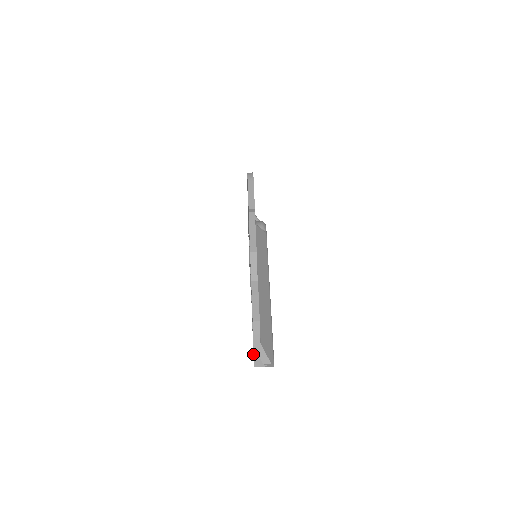
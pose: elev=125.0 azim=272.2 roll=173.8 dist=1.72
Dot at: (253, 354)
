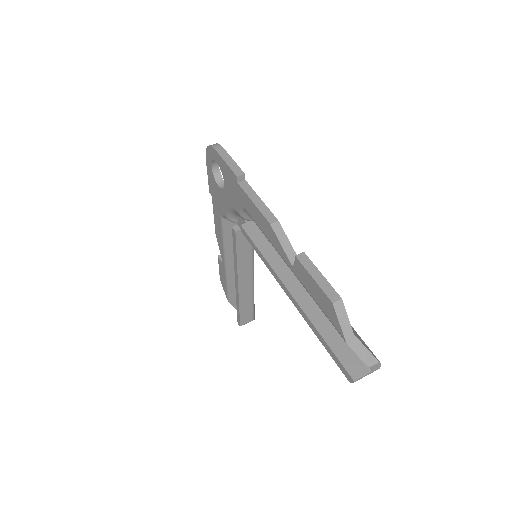
Dot at: (341, 364)
